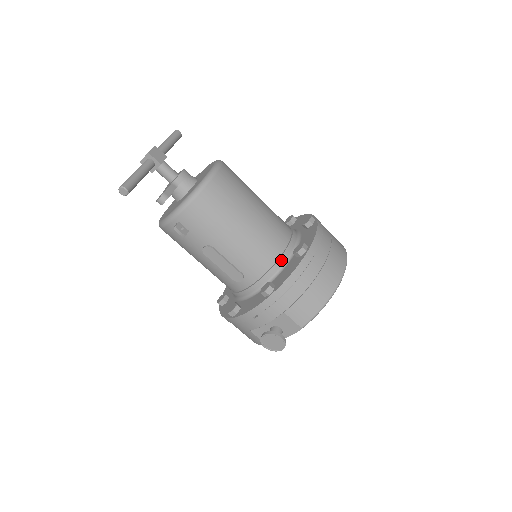
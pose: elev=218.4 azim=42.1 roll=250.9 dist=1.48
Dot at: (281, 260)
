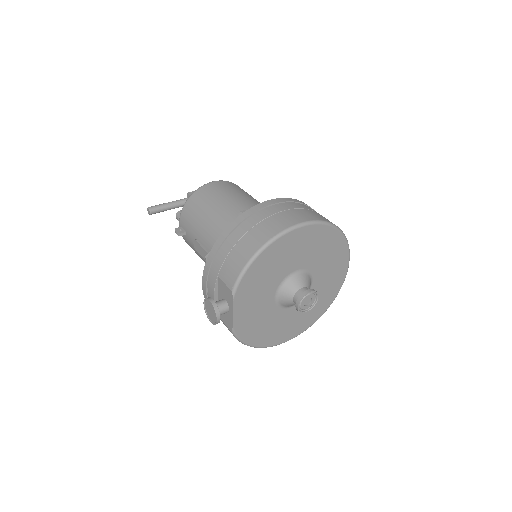
Dot at: occluded
